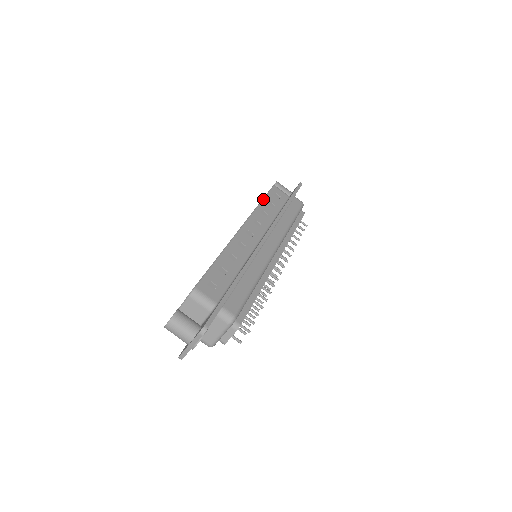
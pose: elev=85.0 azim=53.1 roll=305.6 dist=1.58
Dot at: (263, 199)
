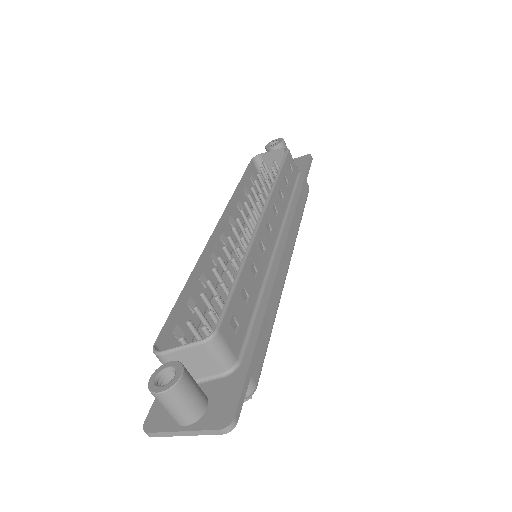
Dot at: (281, 170)
